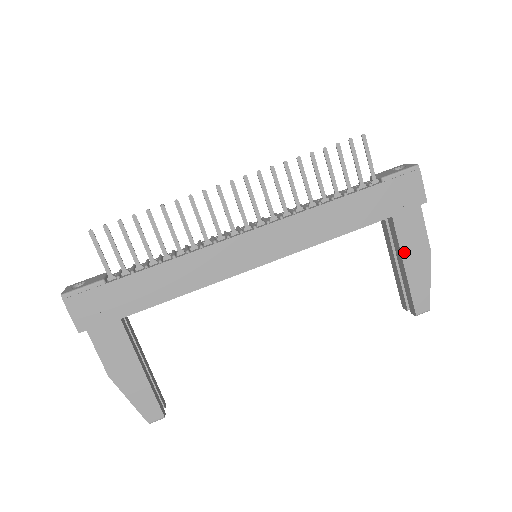
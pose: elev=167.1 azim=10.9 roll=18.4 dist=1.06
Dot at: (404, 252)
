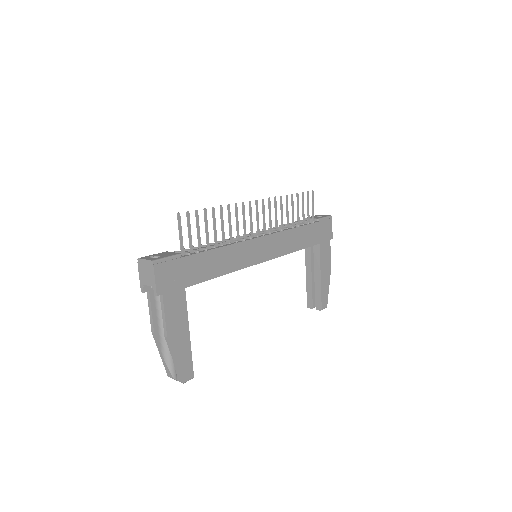
Dot at: (322, 267)
